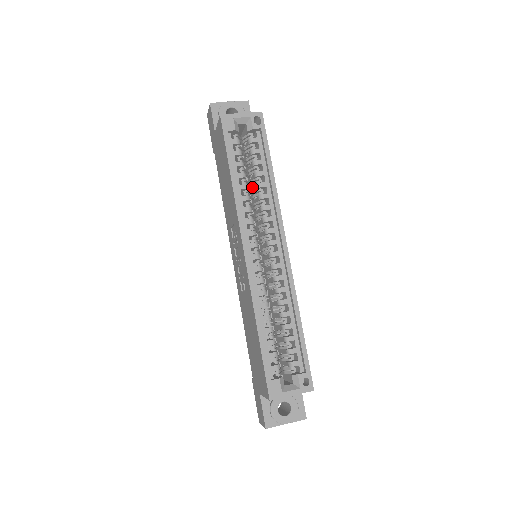
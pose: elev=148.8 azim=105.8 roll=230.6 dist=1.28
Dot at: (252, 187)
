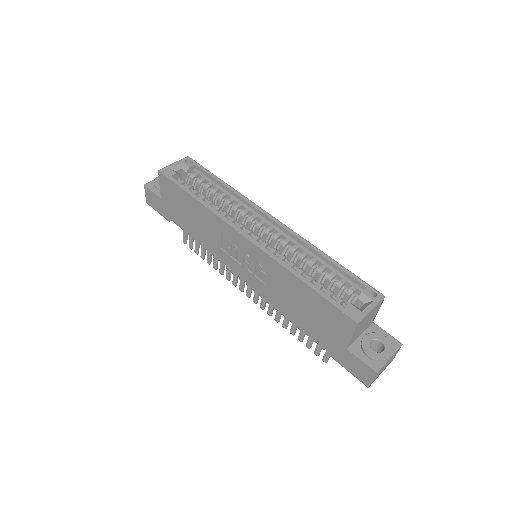
Dot at: occluded
